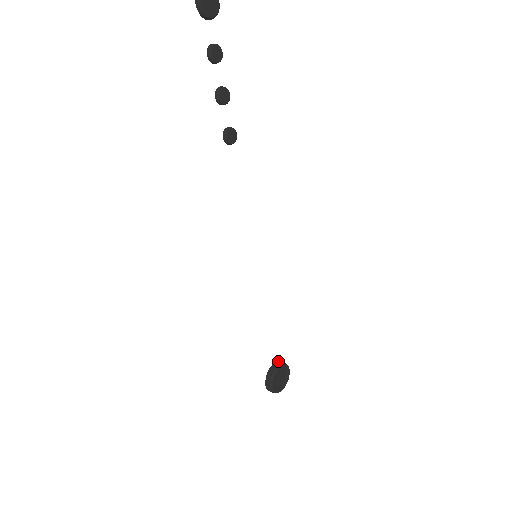
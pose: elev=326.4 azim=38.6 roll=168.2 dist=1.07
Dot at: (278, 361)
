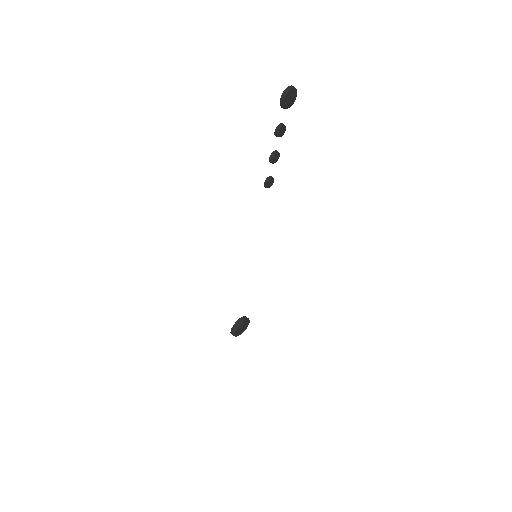
Dot at: (244, 316)
